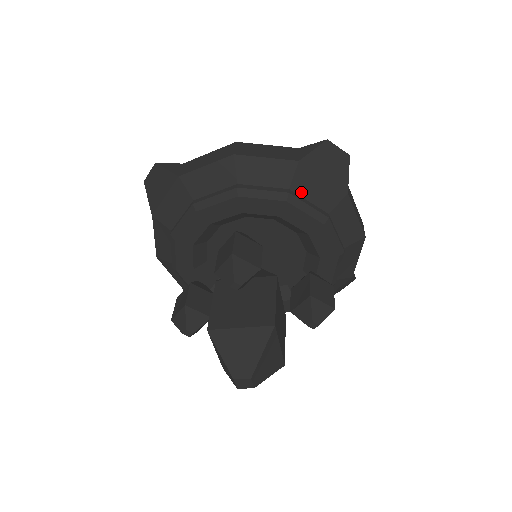
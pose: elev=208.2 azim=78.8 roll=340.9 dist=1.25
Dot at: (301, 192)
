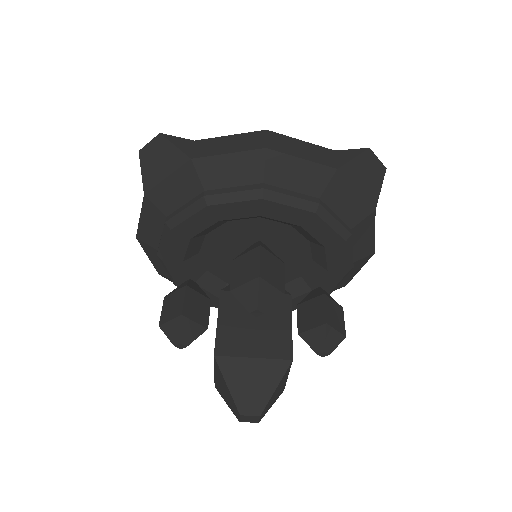
Dot at: (330, 203)
